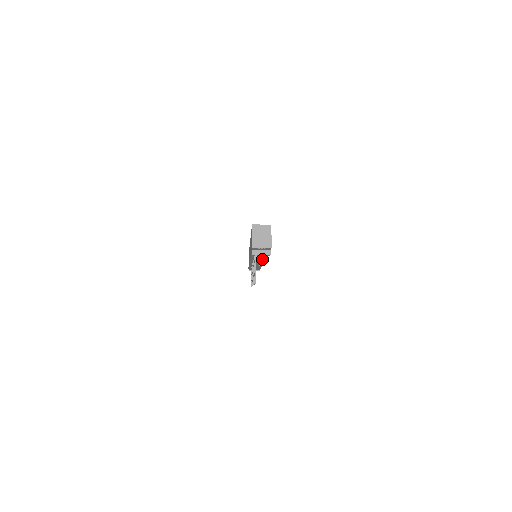
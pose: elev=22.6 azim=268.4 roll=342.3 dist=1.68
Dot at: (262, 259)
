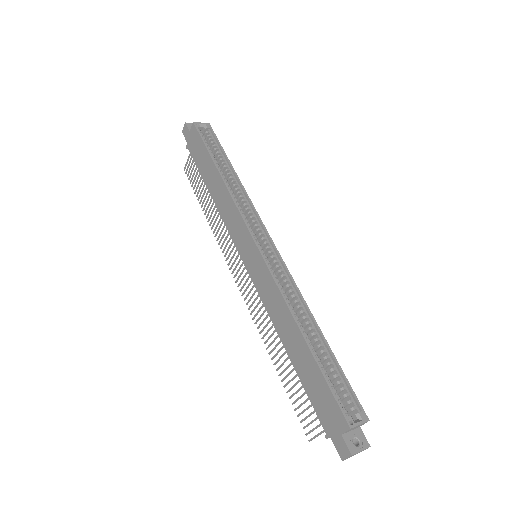
Dot at: occluded
